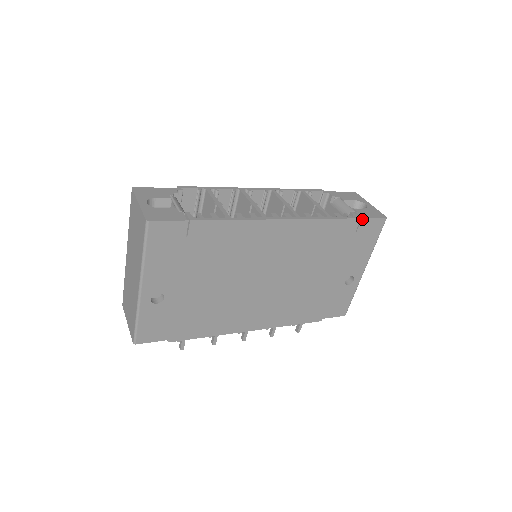
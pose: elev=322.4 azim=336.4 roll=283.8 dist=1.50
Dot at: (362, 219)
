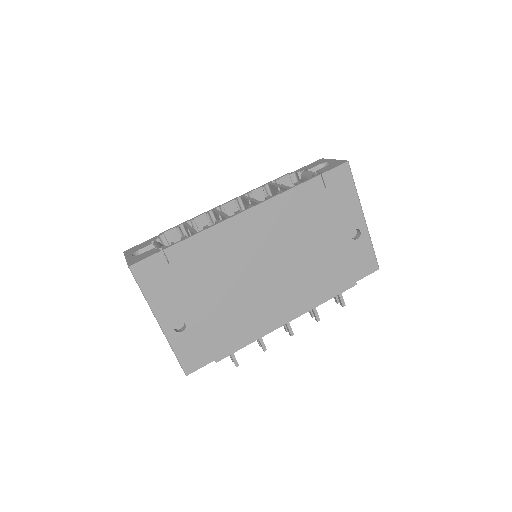
Dot at: (323, 174)
